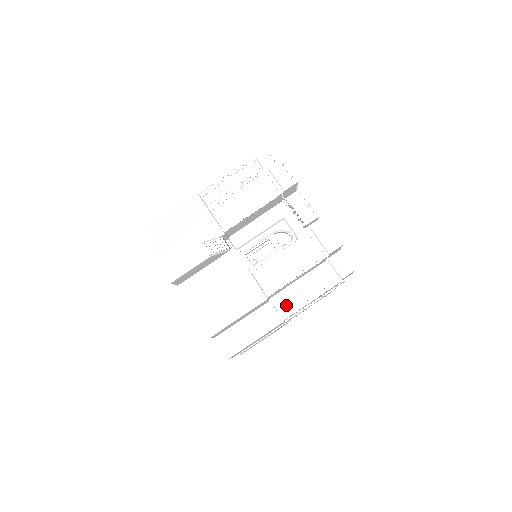
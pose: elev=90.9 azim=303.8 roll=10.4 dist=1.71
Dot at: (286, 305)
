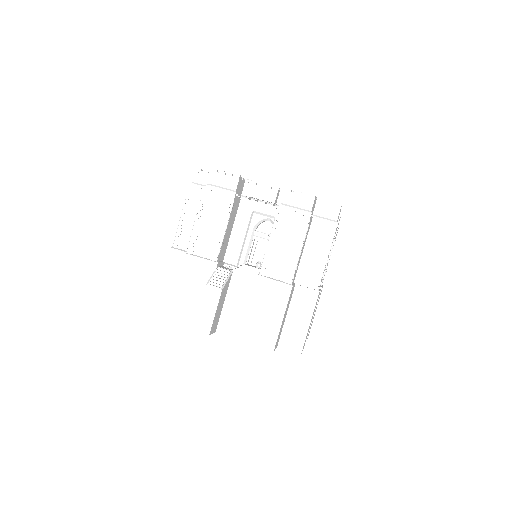
Dot at: (311, 277)
